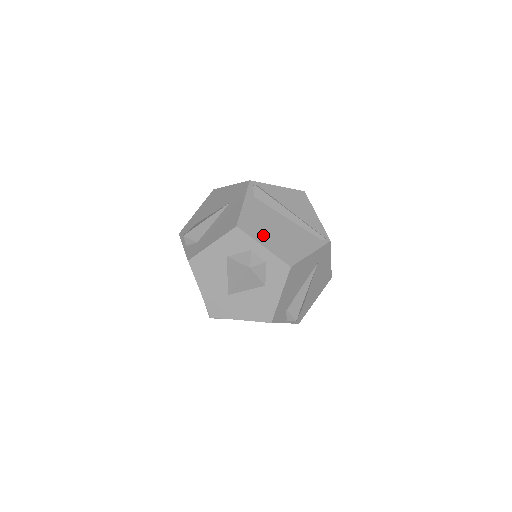
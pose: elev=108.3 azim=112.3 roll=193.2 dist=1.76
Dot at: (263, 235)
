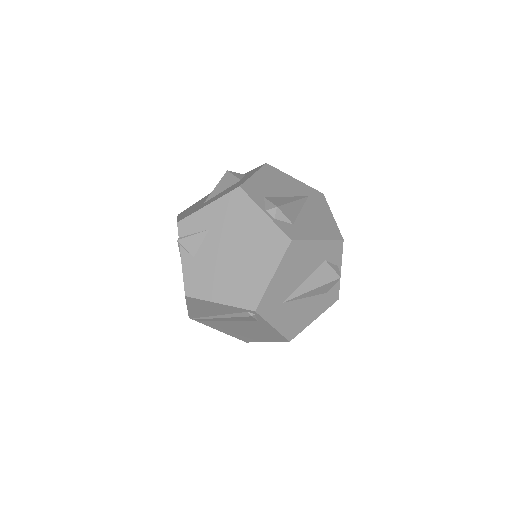
Dot at: occluded
